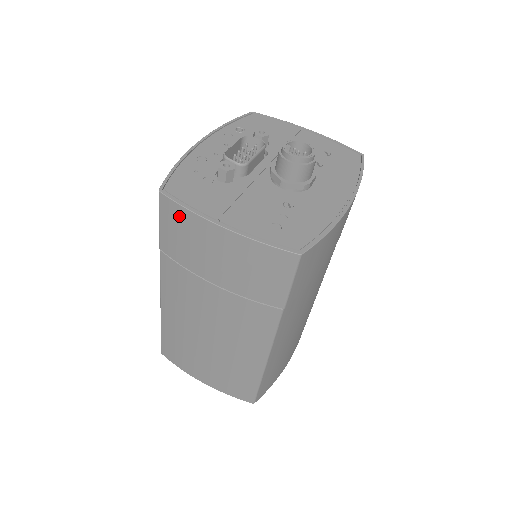
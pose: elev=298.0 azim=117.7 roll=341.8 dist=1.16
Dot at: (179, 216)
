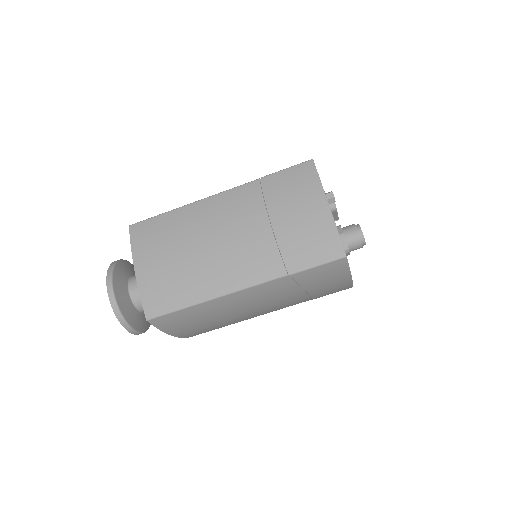
Dot at: (308, 177)
